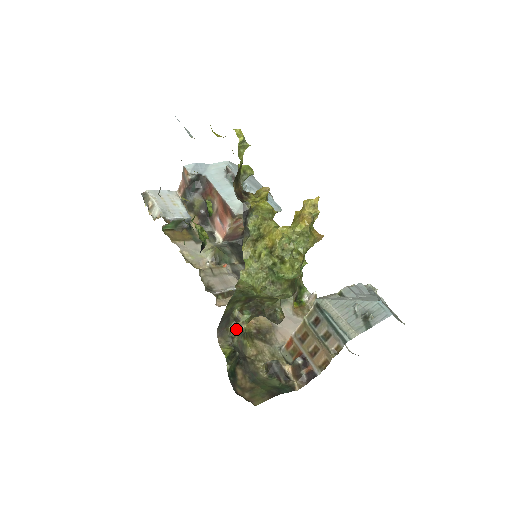
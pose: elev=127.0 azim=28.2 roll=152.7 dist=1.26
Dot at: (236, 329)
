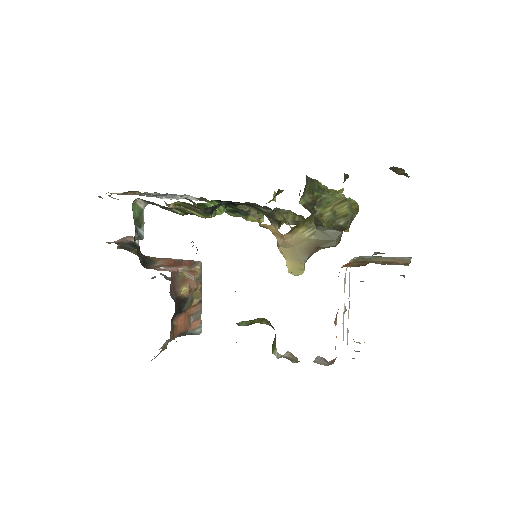
Dot at: occluded
